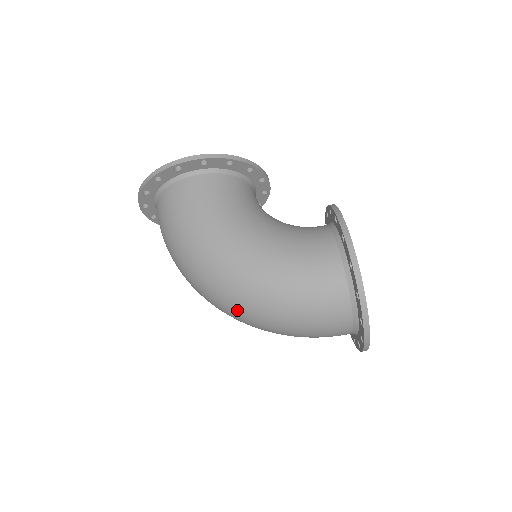
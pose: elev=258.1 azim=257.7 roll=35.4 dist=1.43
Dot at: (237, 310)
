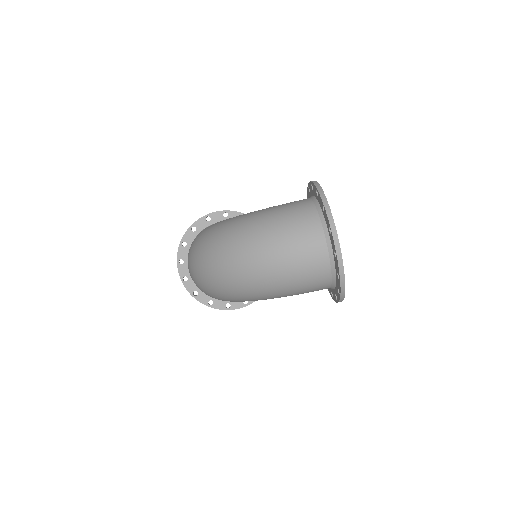
Dot at: (230, 245)
